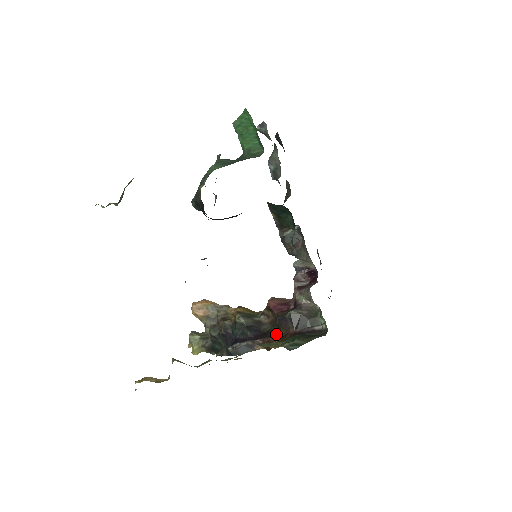
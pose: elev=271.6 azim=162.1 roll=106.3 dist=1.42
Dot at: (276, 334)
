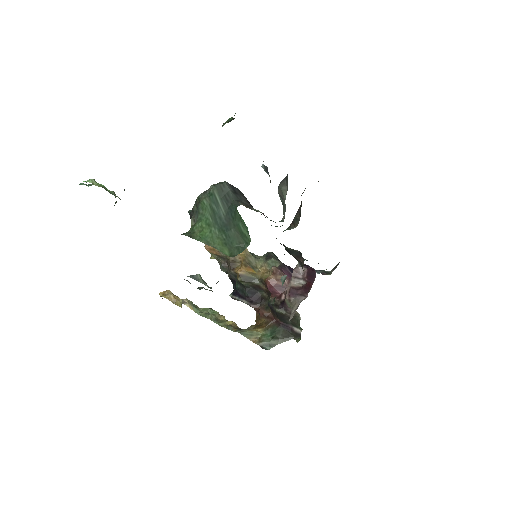
Dot at: (266, 309)
